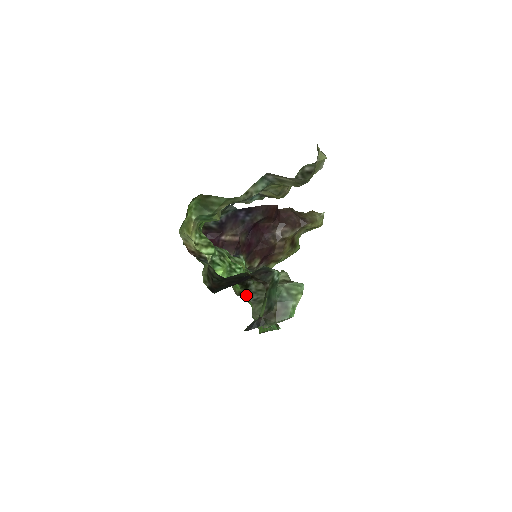
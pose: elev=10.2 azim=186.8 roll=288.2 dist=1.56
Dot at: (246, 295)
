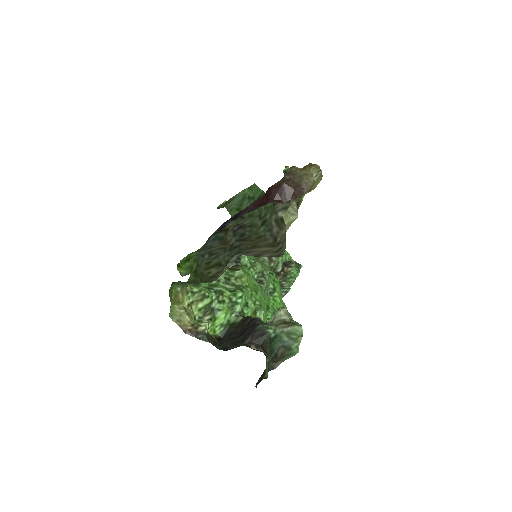
Dot at: occluded
